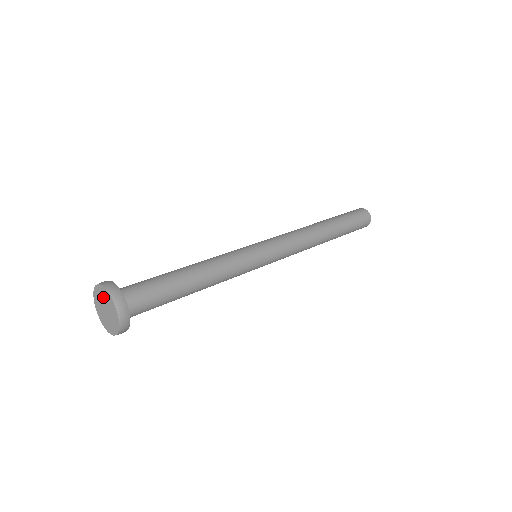
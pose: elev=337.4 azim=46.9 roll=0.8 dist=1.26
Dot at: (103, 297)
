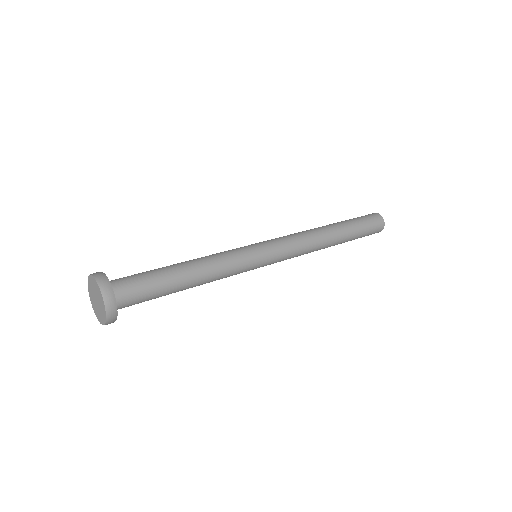
Dot at: (94, 288)
